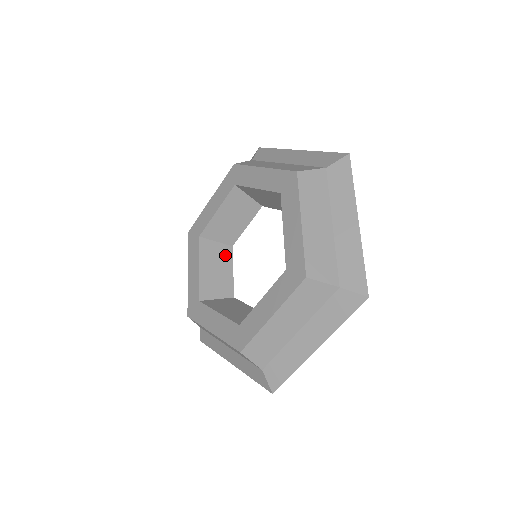
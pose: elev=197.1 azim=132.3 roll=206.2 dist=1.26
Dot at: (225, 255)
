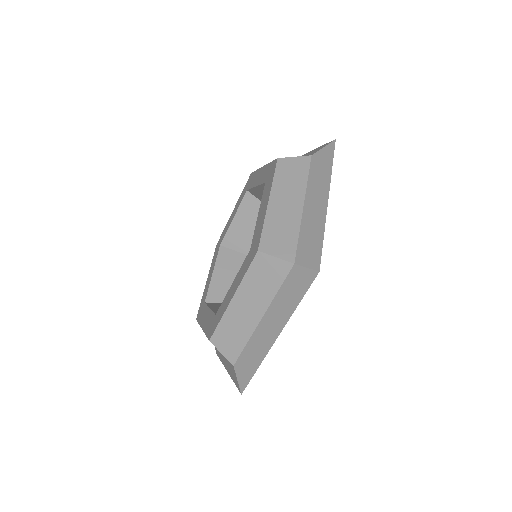
Dot at: occluded
